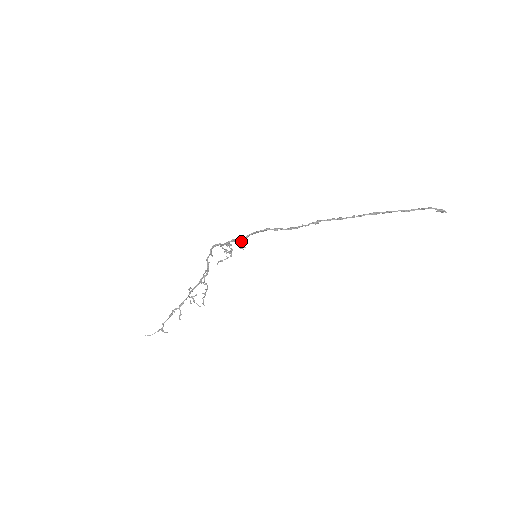
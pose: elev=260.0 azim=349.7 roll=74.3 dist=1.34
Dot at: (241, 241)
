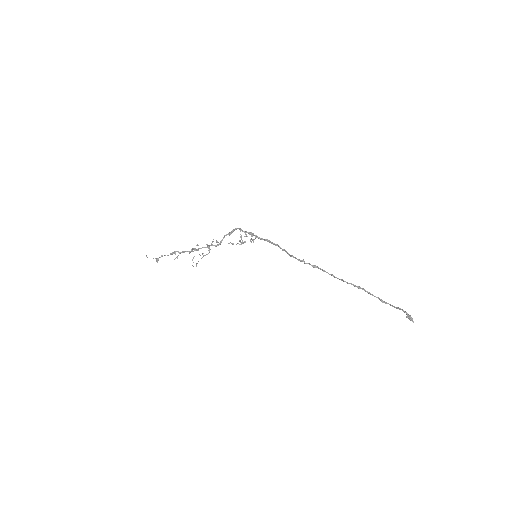
Dot at: (255, 237)
